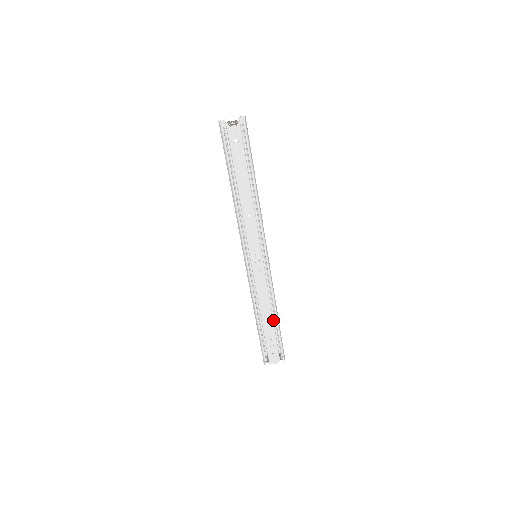
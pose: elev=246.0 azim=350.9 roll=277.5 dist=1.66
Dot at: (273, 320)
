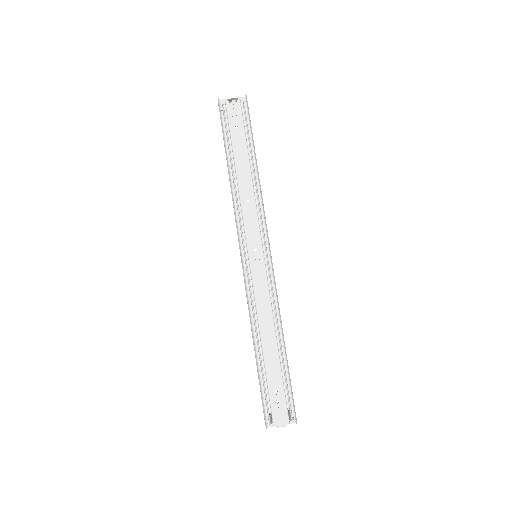
Dot at: (278, 351)
